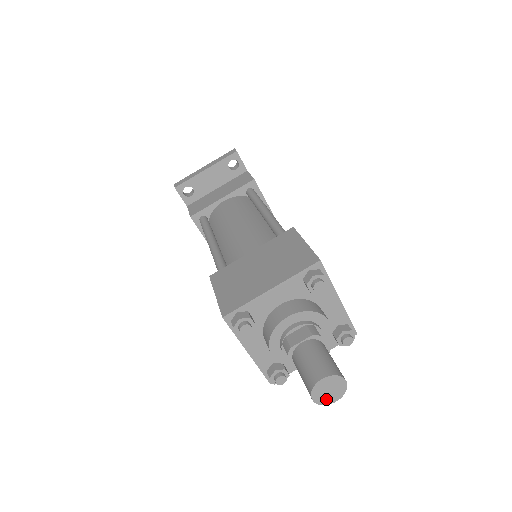
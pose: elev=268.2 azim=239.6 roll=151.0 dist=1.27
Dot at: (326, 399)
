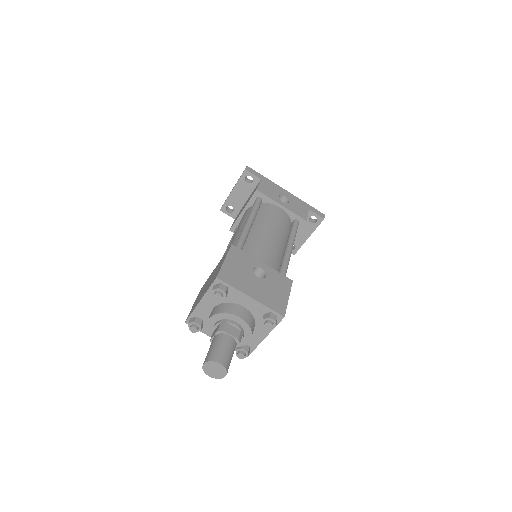
Dot at: (218, 375)
